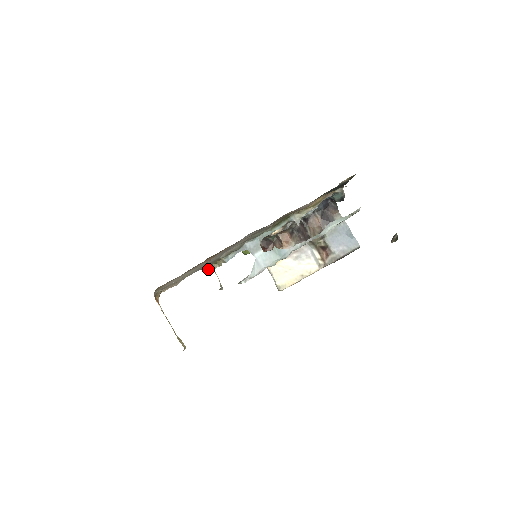
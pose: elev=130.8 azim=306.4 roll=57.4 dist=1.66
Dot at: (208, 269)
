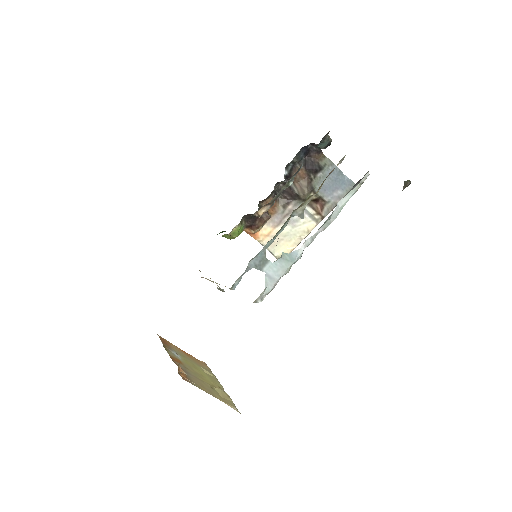
Dot at: occluded
